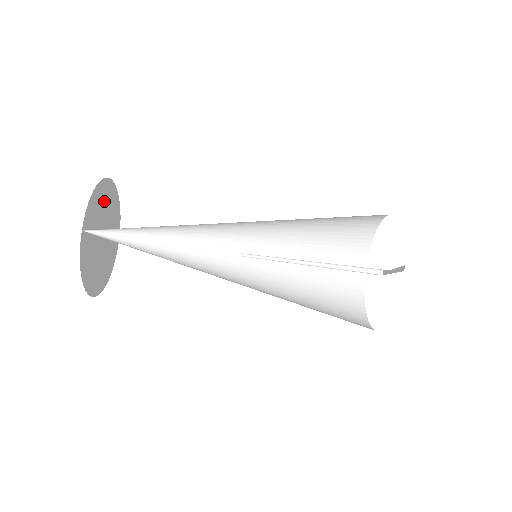
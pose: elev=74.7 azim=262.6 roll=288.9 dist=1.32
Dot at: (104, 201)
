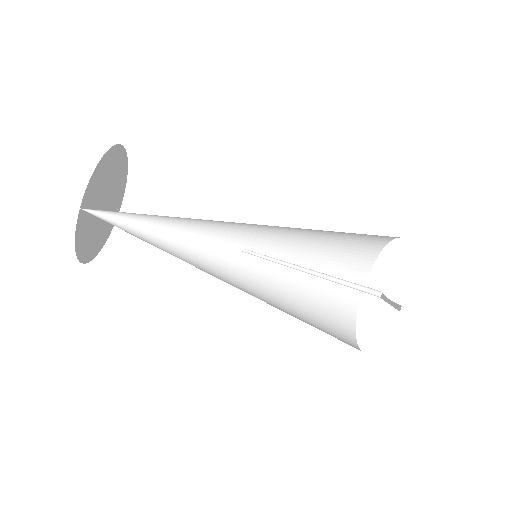
Dot at: (109, 169)
